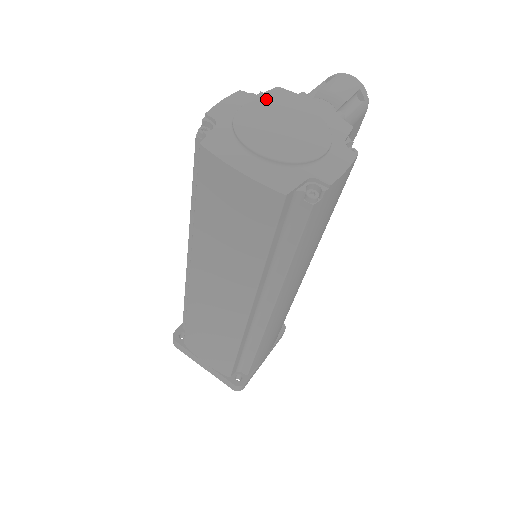
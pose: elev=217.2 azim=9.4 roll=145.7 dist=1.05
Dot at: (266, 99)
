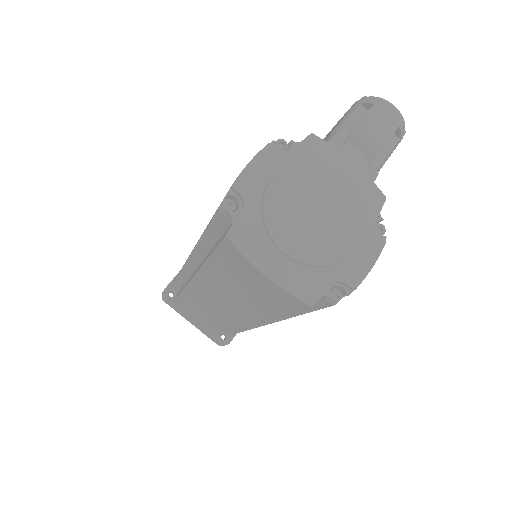
Dot at: (299, 164)
